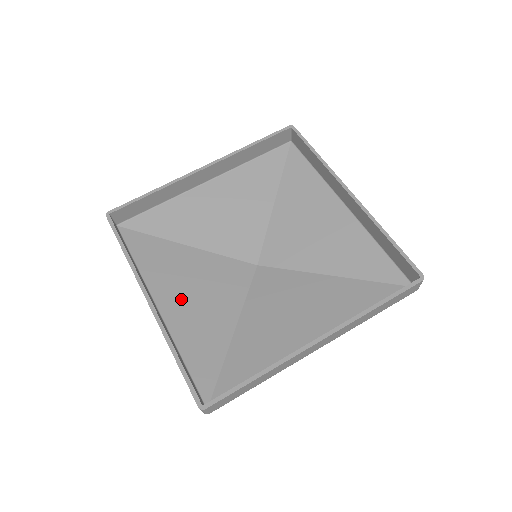
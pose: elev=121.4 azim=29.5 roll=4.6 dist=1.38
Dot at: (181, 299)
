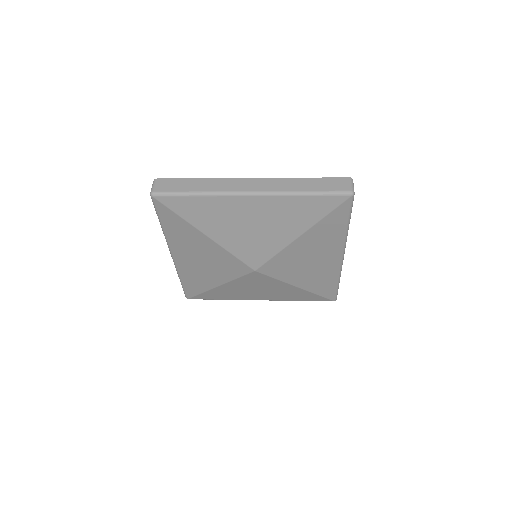
Dot at: (254, 212)
